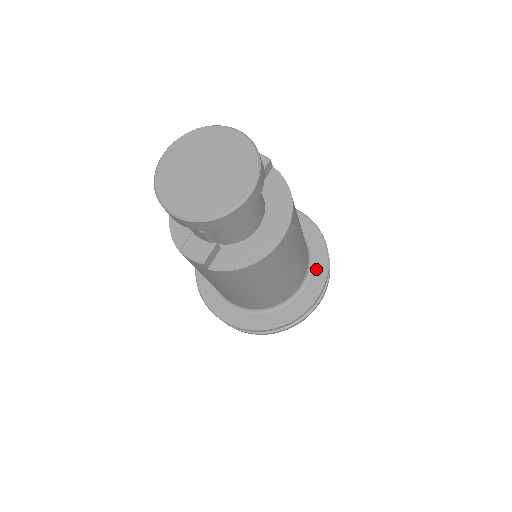
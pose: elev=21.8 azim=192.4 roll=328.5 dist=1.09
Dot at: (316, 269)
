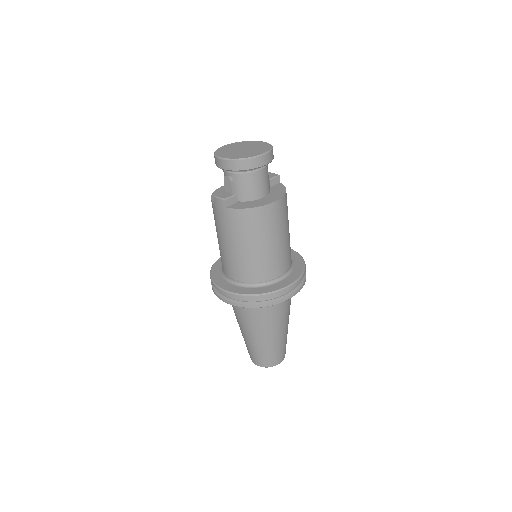
Dot at: (294, 273)
